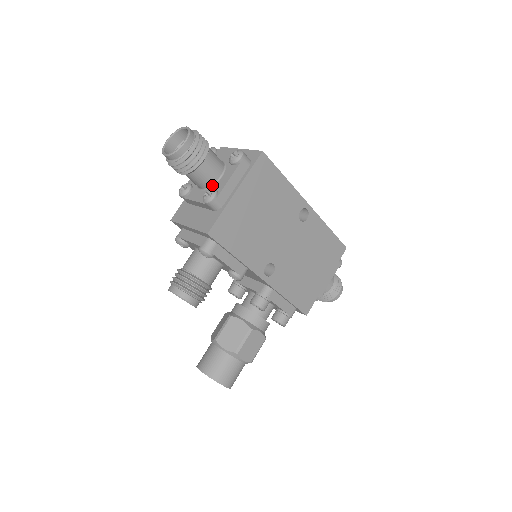
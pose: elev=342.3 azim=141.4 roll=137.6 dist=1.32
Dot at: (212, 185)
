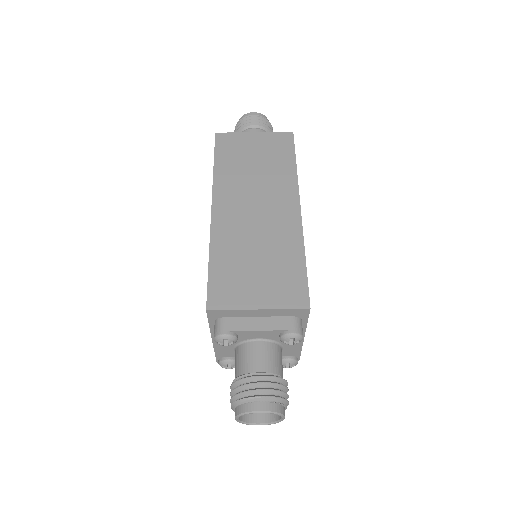
Dot at: occluded
